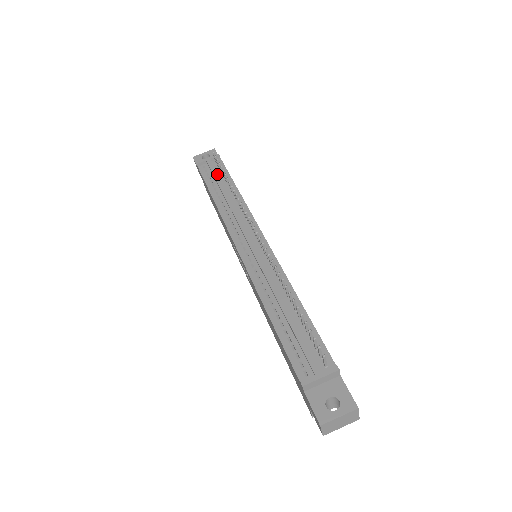
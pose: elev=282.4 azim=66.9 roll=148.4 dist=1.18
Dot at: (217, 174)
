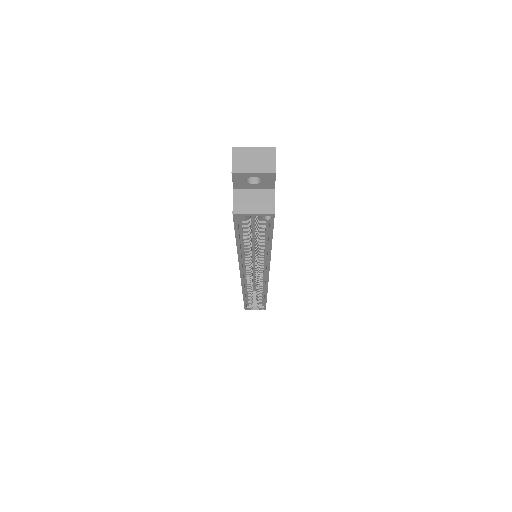
Dot at: occluded
